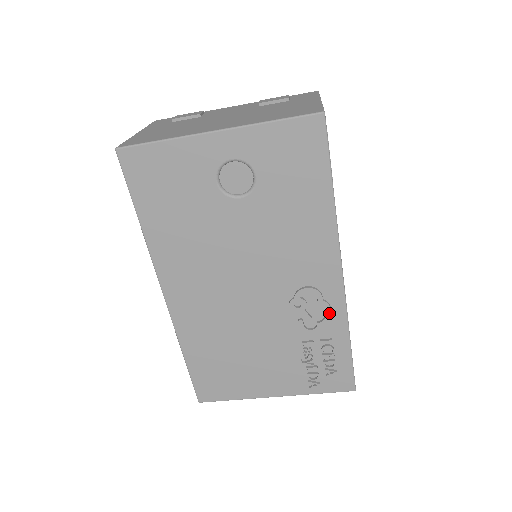
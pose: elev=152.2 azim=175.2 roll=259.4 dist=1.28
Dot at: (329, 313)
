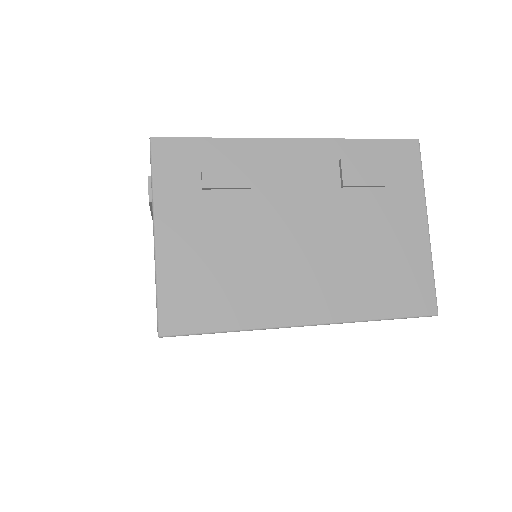
Dot at: occluded
